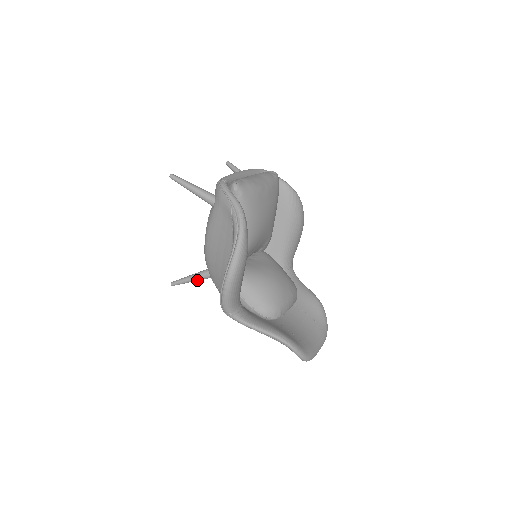
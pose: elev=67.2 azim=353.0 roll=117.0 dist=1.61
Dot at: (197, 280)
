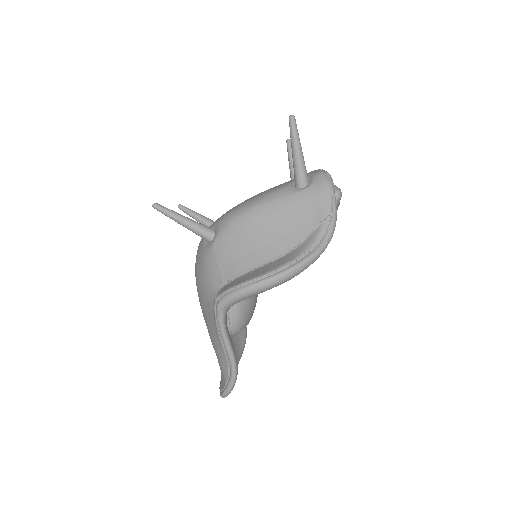
Dot at: (190, 229)
